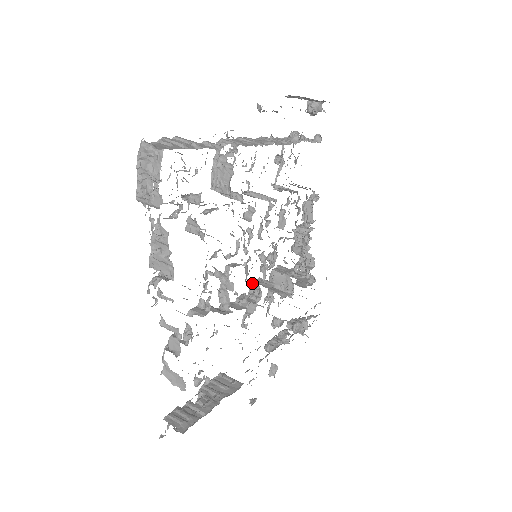
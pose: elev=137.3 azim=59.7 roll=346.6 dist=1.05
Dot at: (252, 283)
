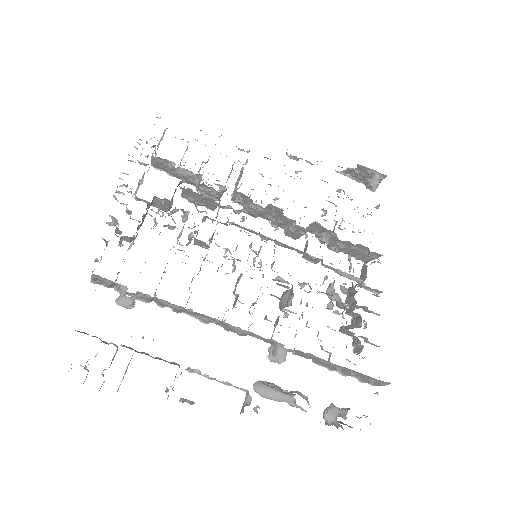
Dot at: (225, 251)
